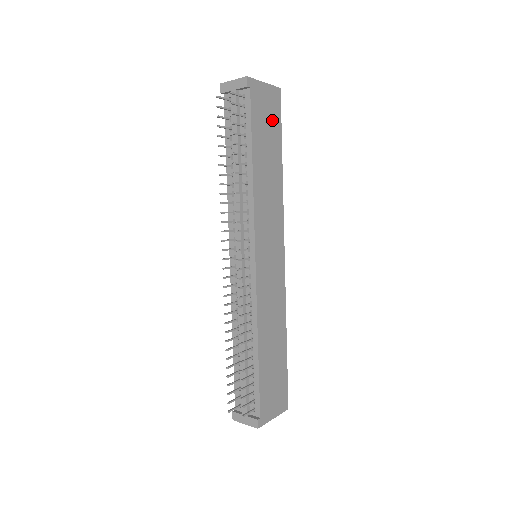
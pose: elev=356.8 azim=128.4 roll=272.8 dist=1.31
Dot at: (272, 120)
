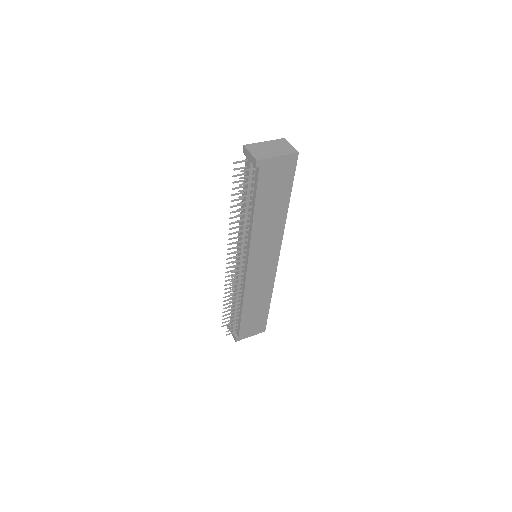
Dot at: (283, 180)
